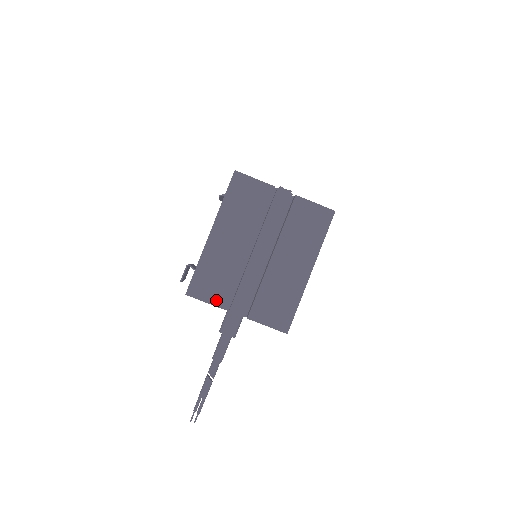
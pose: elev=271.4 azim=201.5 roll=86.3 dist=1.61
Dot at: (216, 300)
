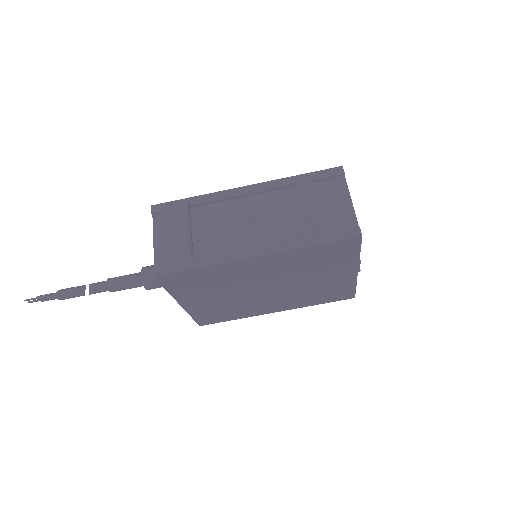
Dot at: (177, 292)
